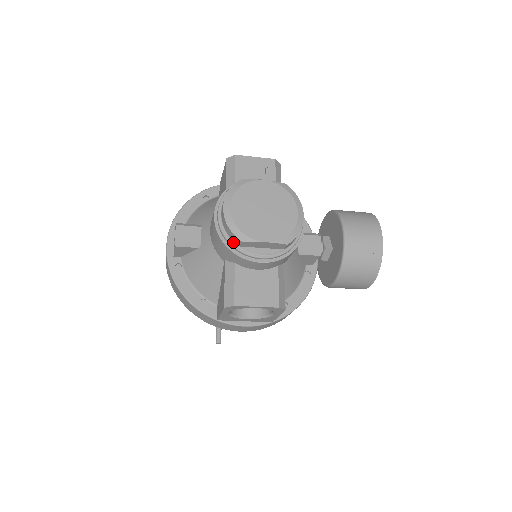
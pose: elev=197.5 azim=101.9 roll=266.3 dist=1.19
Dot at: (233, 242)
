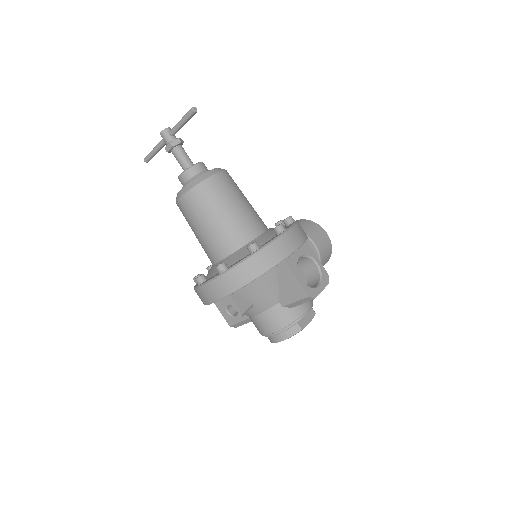
Dot at: occluded
